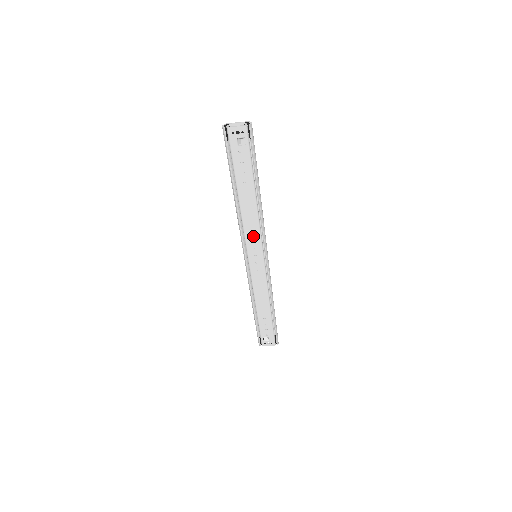
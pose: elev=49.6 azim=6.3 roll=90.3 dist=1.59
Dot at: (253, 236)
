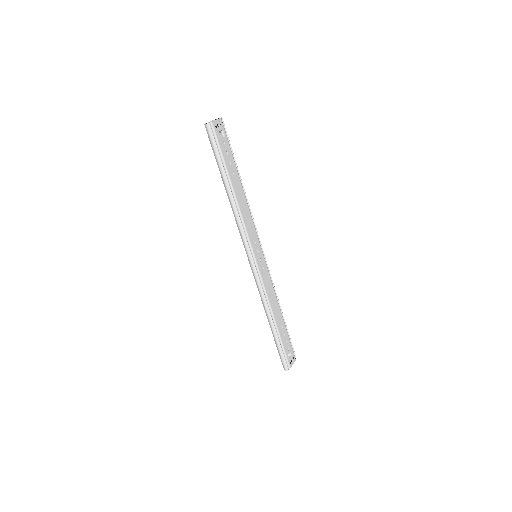
Dot at: (251, 231)
